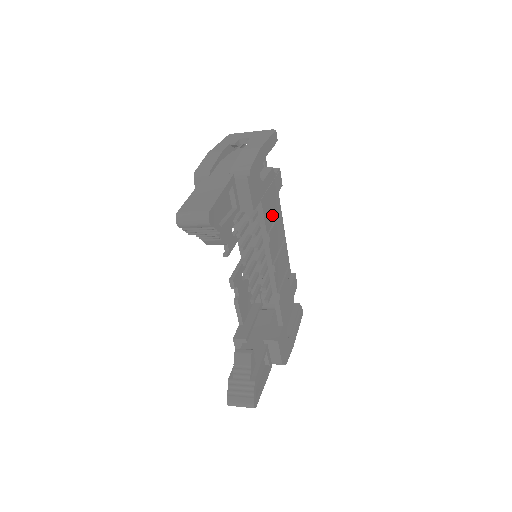
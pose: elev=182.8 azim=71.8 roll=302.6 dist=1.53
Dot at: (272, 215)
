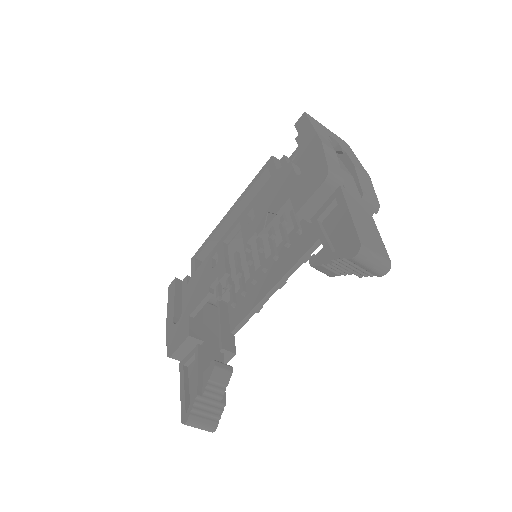
Dot at: occluded
